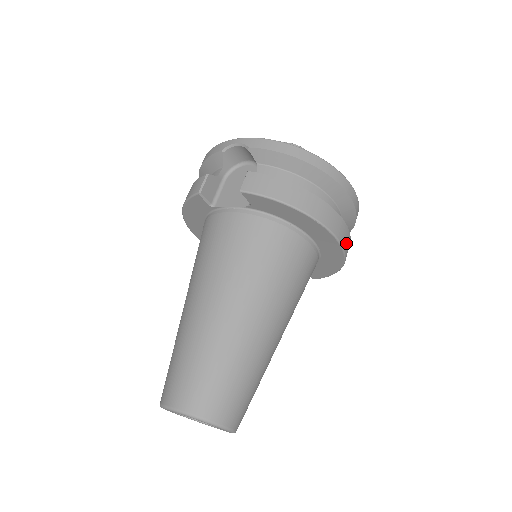
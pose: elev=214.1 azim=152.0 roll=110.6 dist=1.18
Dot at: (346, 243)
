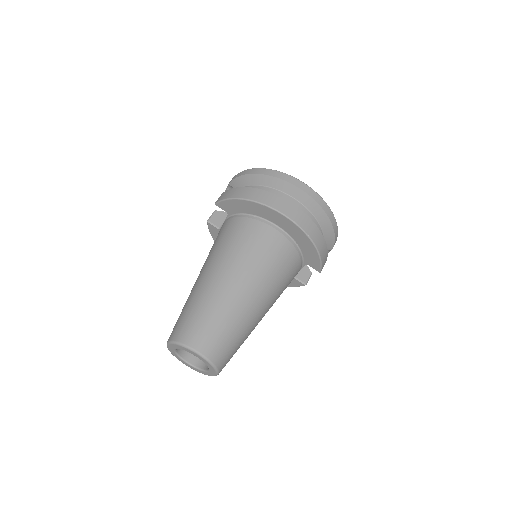
Dot at: (297, 217)
